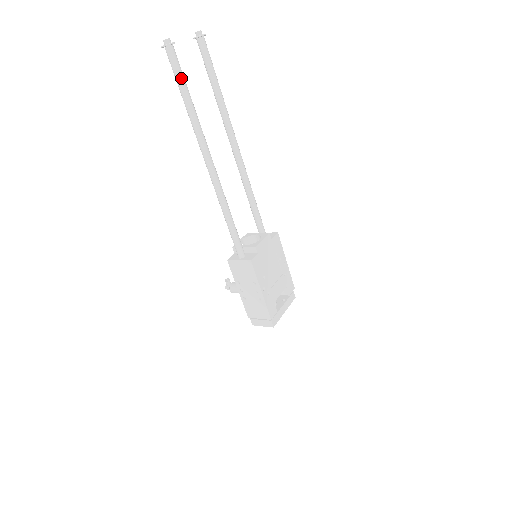
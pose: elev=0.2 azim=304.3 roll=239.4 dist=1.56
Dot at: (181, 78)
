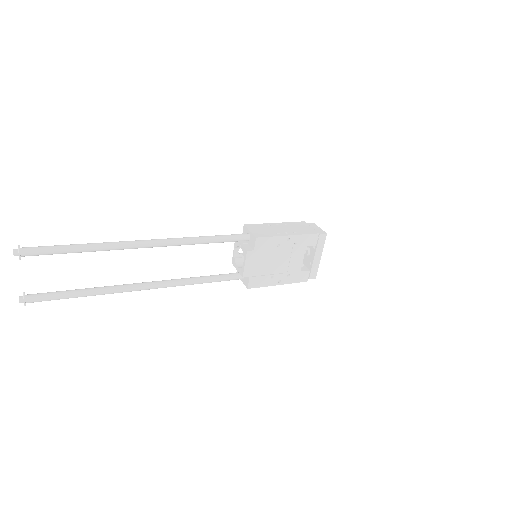
Dot at: (59, 299)
